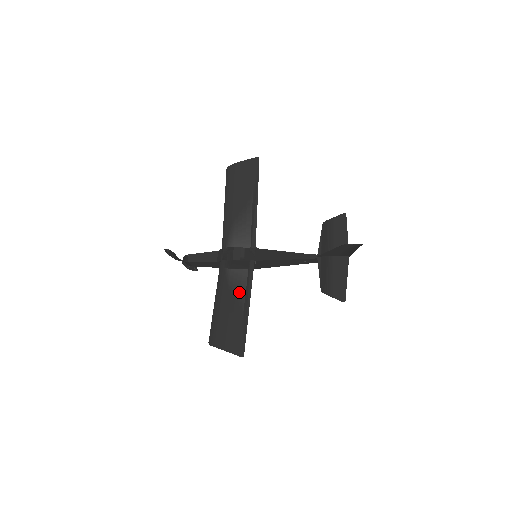
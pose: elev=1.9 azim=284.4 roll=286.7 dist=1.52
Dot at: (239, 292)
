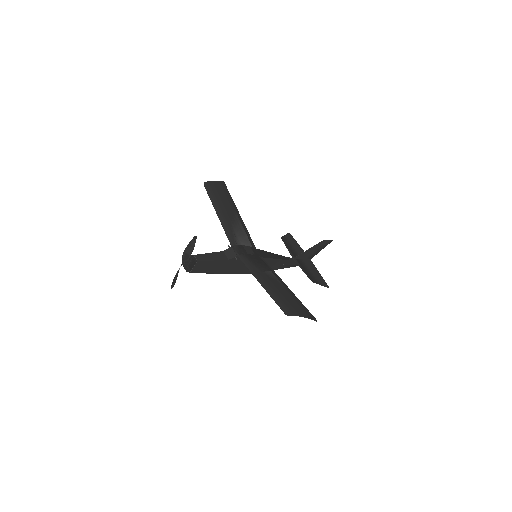
Dot at: (273, 276)
